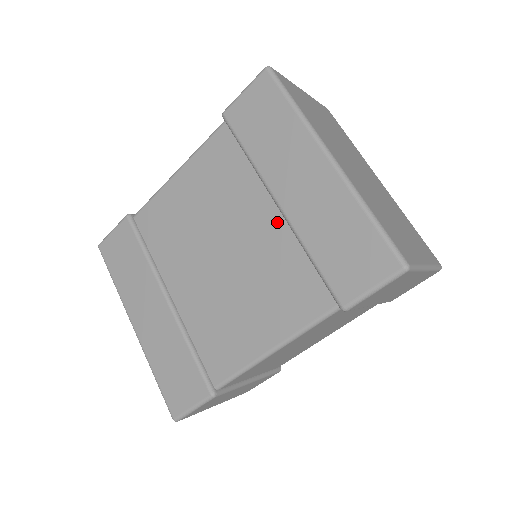
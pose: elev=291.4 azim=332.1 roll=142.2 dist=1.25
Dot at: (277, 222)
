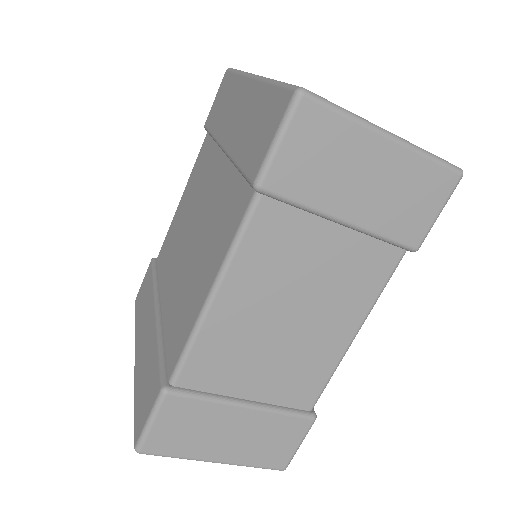
Dot at: (224, 166)
